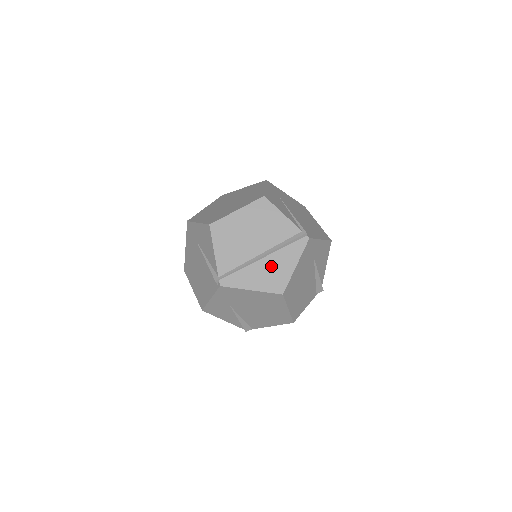
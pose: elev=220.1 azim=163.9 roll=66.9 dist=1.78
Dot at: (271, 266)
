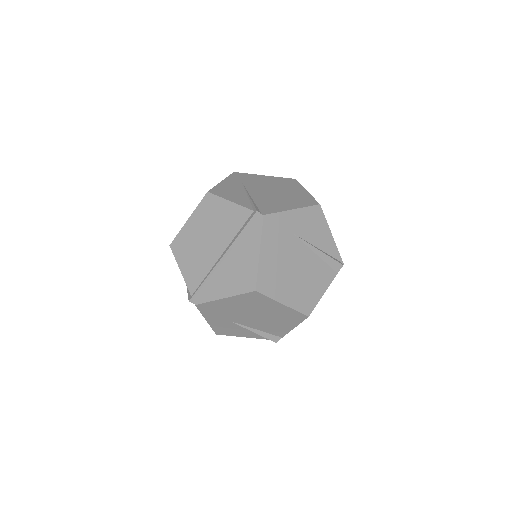
Dot at: (235, 264)
